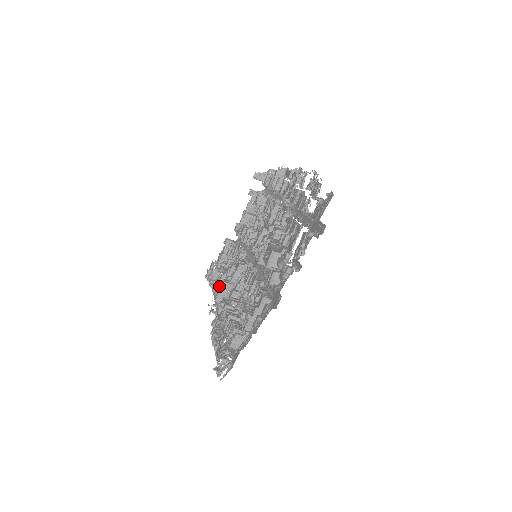
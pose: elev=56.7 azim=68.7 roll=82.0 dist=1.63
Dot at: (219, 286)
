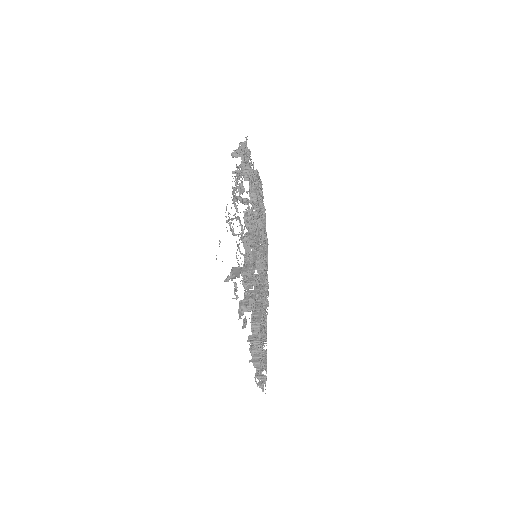
Dot at: occluded
